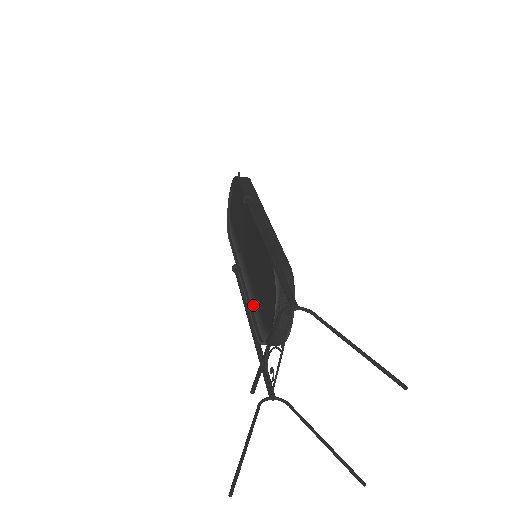
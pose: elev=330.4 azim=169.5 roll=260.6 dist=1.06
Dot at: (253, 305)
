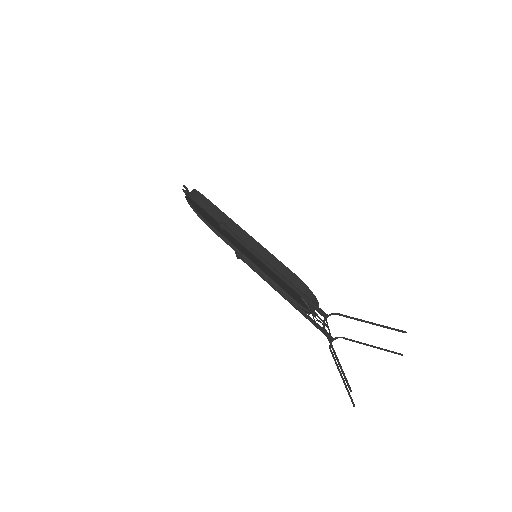
Dot at: (277, 286)
